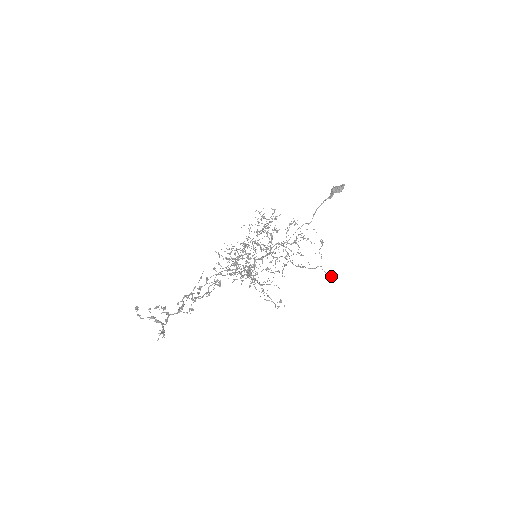
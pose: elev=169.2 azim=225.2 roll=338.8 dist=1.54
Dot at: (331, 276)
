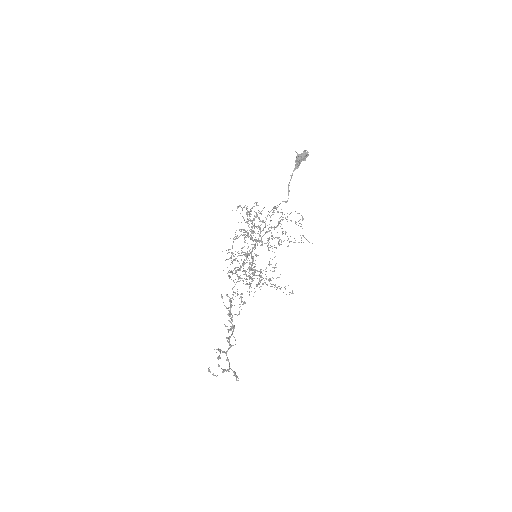
Dot at: occluded
